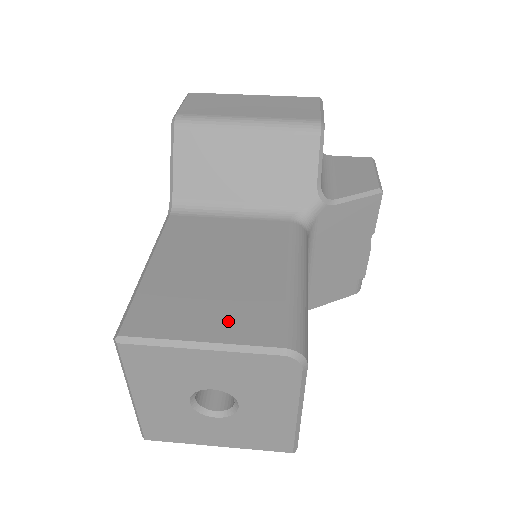
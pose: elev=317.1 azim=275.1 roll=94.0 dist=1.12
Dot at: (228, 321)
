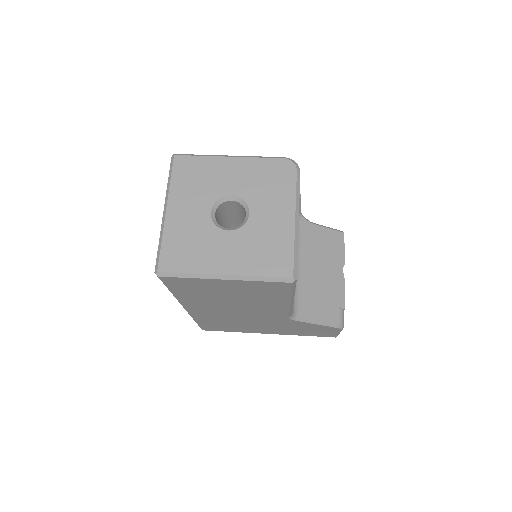
Dot at: occluded
